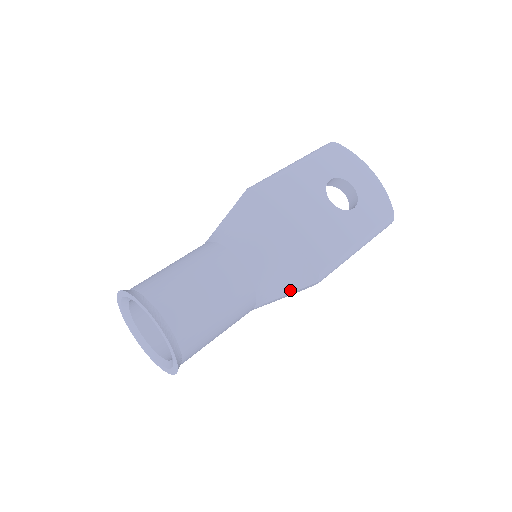
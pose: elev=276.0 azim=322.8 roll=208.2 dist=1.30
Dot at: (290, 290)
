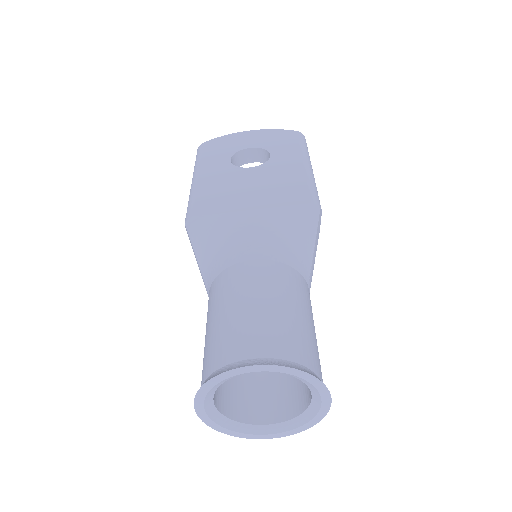
Dot at: (312, 239)
